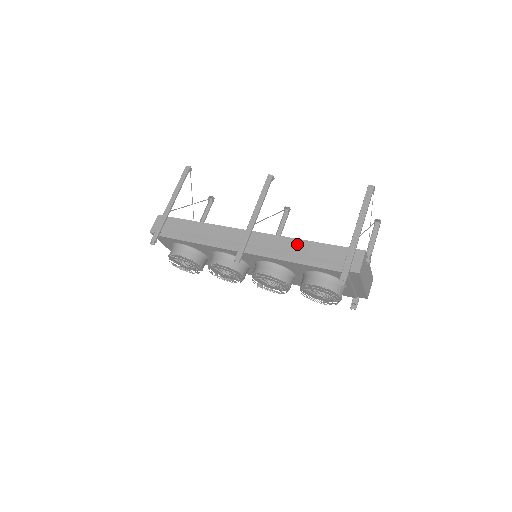
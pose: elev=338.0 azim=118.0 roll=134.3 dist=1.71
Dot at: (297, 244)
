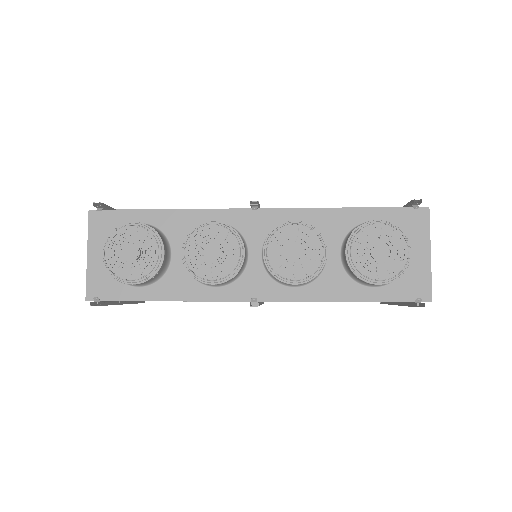
Dot at: occluded
